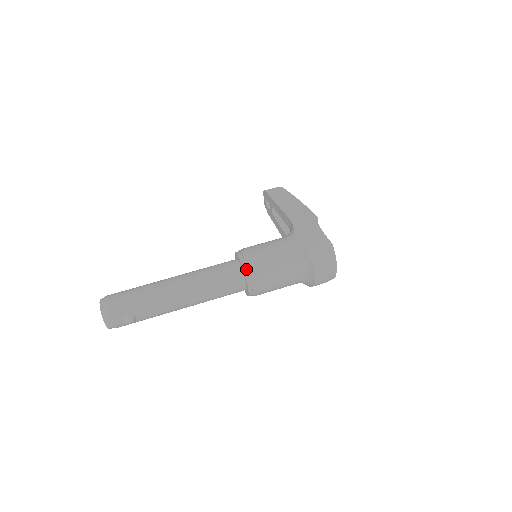
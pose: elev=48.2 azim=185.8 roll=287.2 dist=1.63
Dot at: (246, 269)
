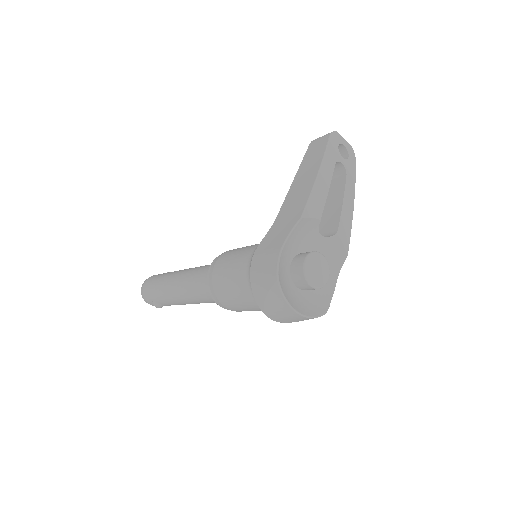
Dot at: (209, 285)
